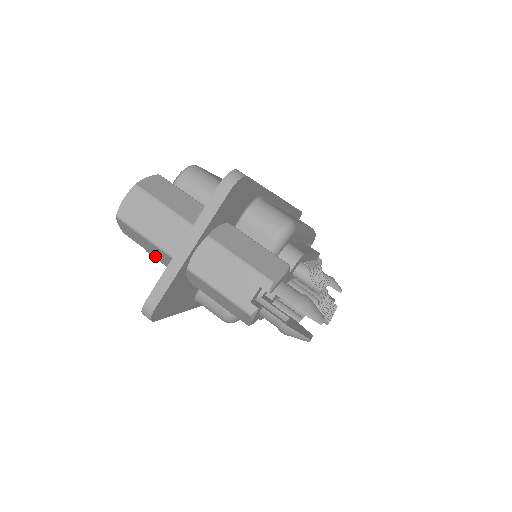
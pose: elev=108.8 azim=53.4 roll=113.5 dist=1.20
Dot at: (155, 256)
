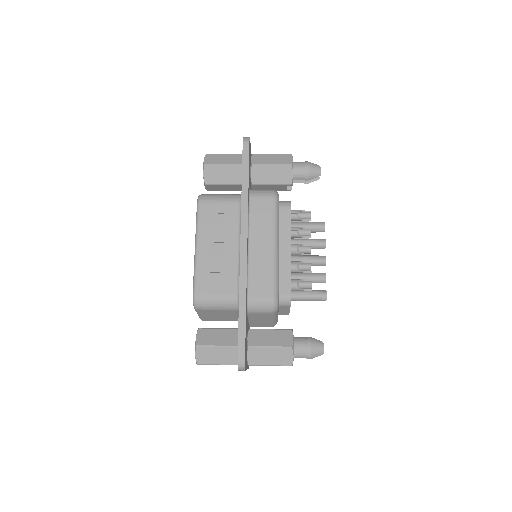
Dot at: (228, 164)
